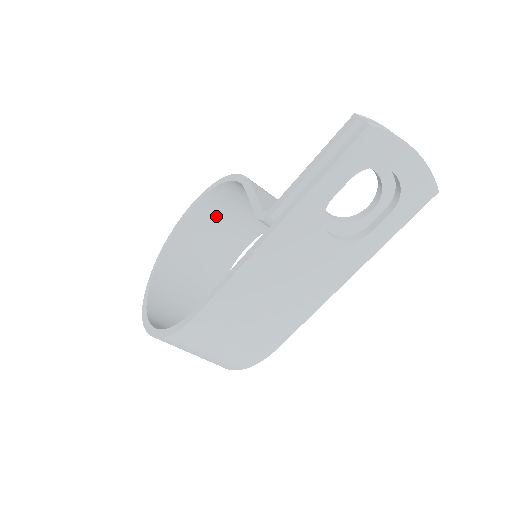
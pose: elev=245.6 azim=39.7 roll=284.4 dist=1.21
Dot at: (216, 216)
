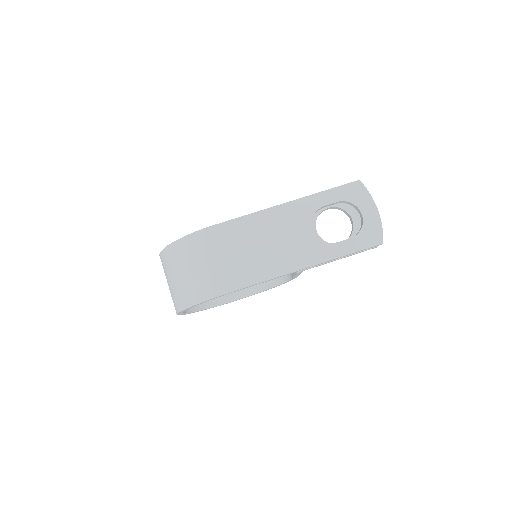
Dot at: occluded
